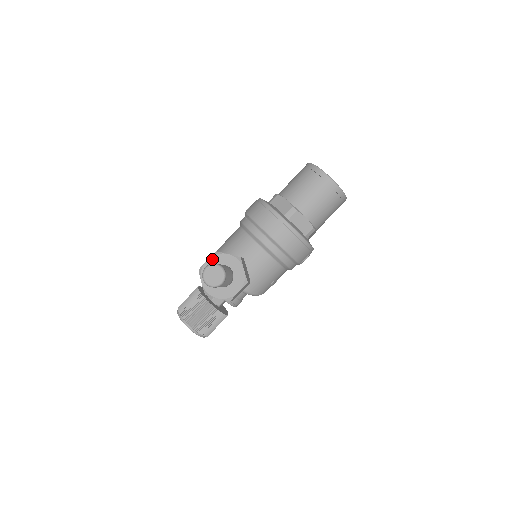
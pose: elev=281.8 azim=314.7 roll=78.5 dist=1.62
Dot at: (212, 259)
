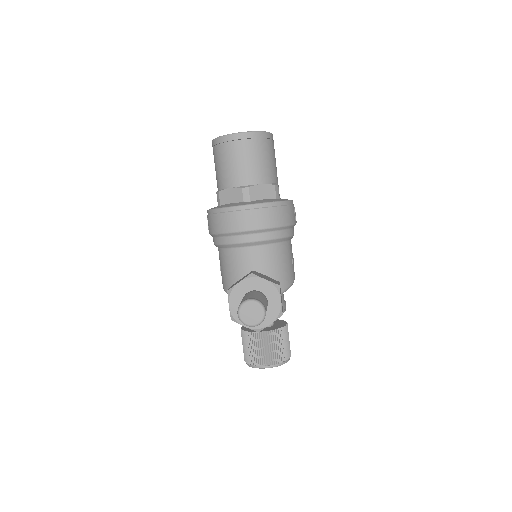
Dot at: (231, 300)
